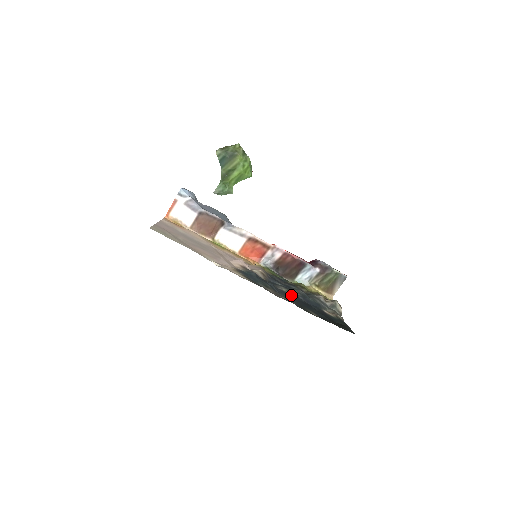
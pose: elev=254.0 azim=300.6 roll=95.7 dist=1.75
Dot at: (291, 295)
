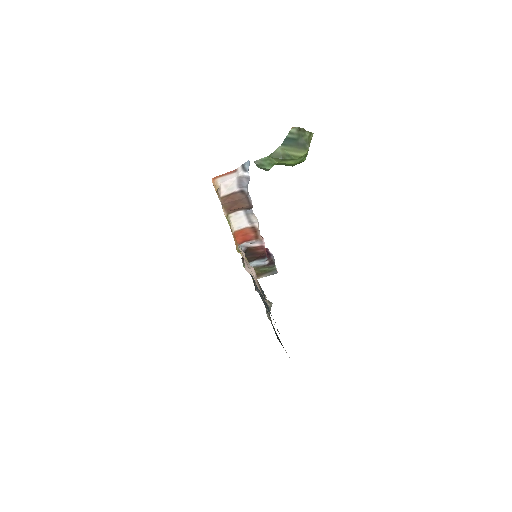
Dot at: occluded
